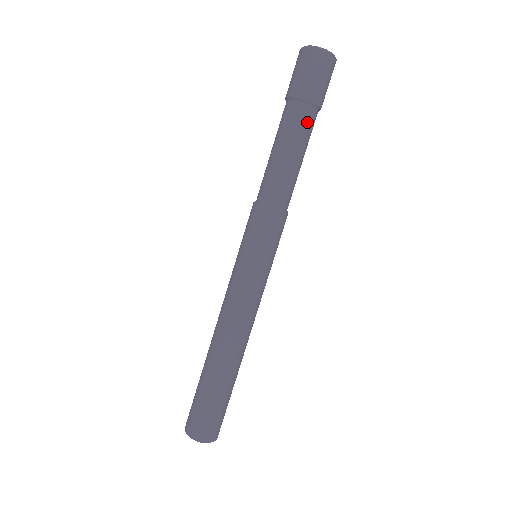
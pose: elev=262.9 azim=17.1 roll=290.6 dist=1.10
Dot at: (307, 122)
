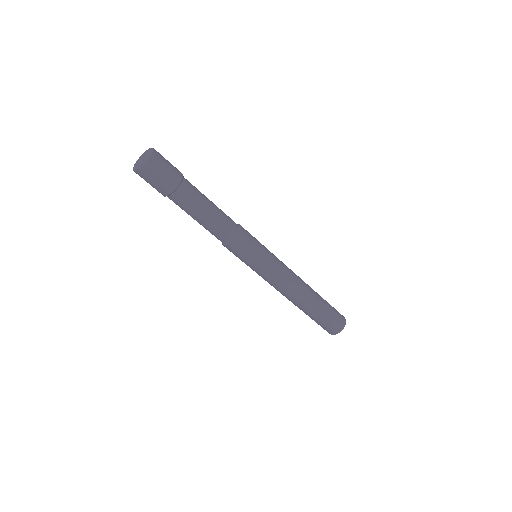
Dot at: (180, 203)
